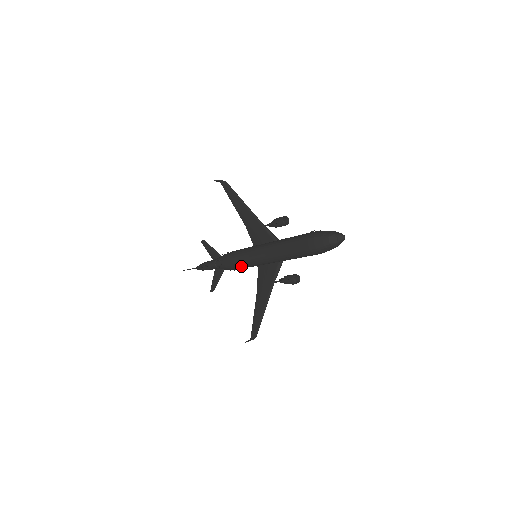
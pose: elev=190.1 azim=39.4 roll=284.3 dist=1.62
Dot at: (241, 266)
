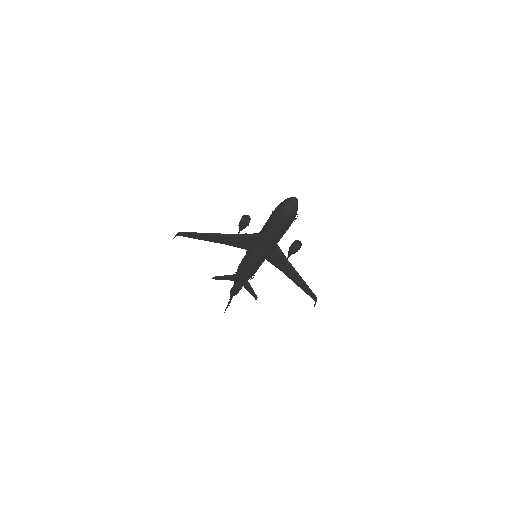
Dot at: (255, 271)
